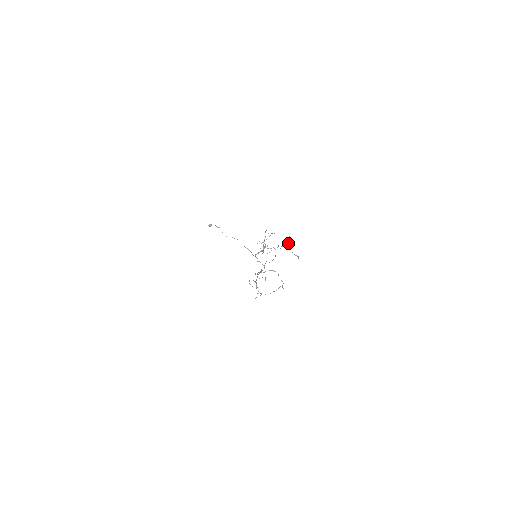
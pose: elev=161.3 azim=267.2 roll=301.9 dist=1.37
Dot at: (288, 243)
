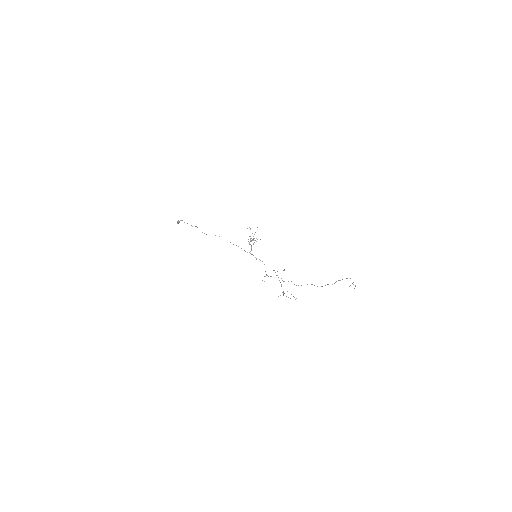
Dot at: (353, 284)
